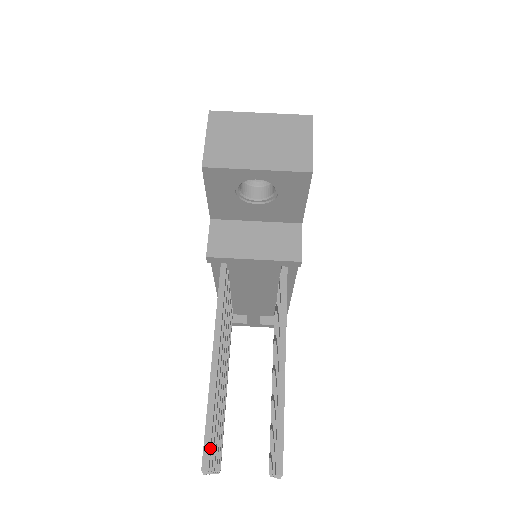
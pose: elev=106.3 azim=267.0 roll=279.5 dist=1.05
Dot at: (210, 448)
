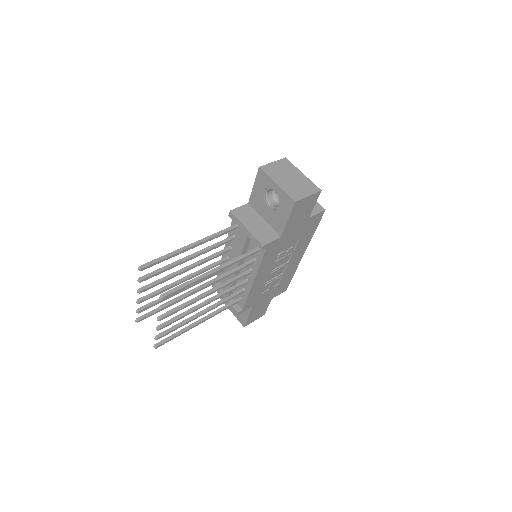
Dot at: (151, 264)
